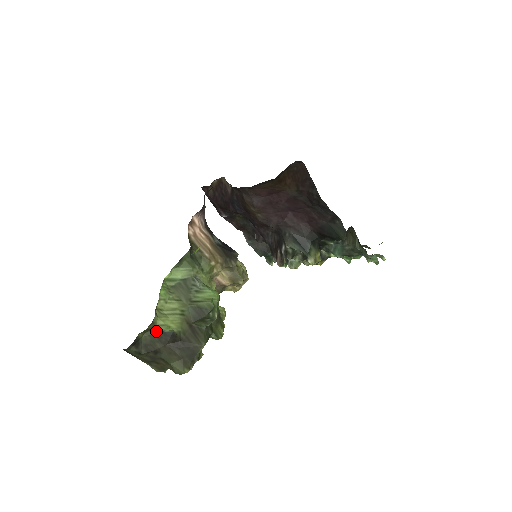
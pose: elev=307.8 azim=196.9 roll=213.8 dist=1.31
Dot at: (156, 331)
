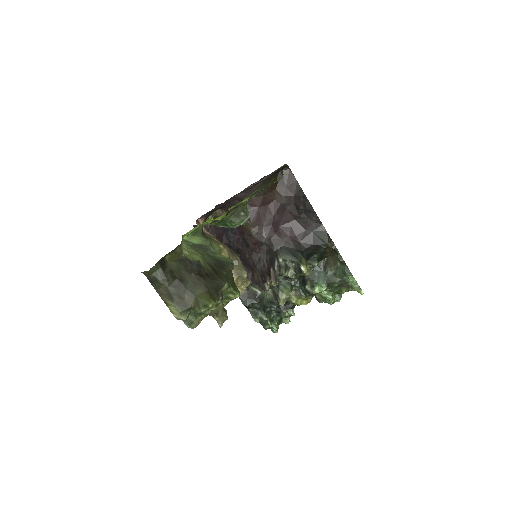
Dot at: (182, 259)
